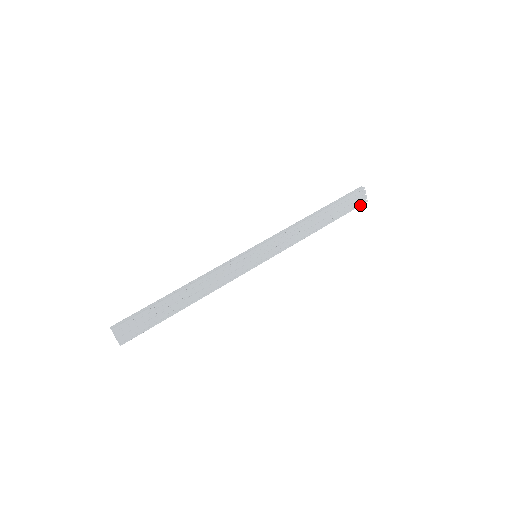
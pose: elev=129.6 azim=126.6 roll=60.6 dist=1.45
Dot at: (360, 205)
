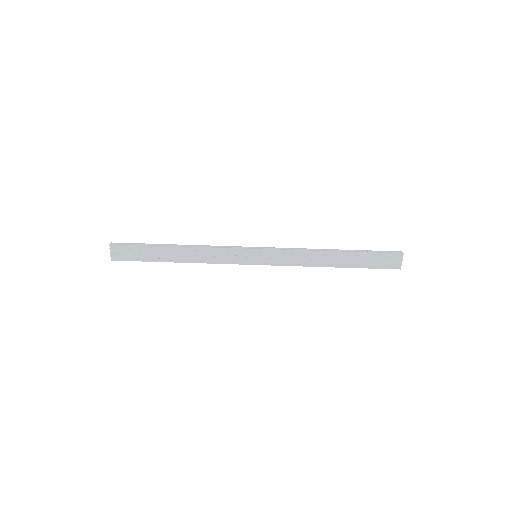
Dot at: (390, 268)
